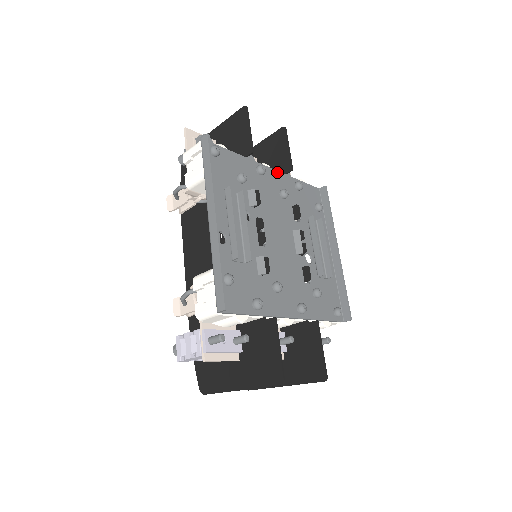
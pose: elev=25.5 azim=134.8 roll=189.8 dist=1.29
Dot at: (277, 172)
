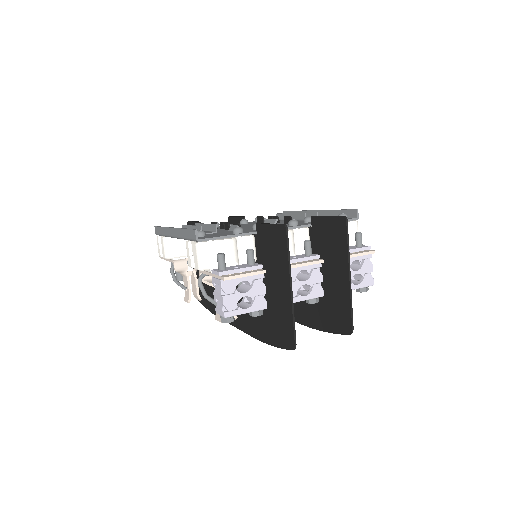
Dot at: occluded
